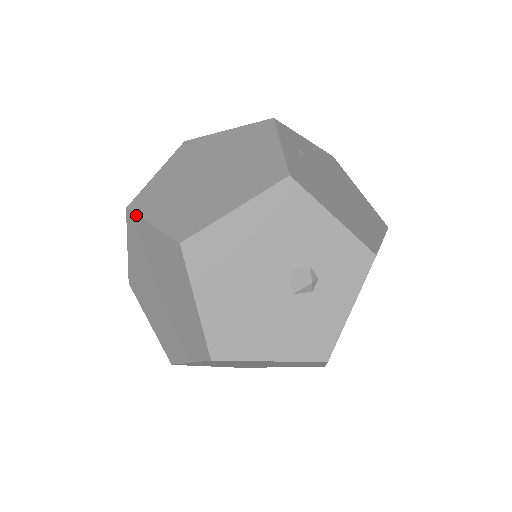
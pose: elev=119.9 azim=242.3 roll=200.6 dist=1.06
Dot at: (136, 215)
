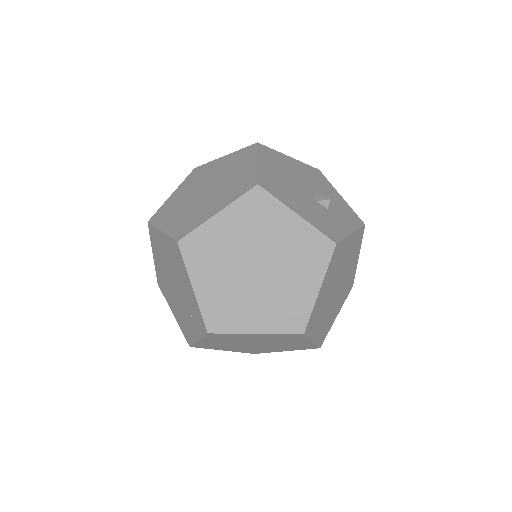
Dot at: (207, 163)
